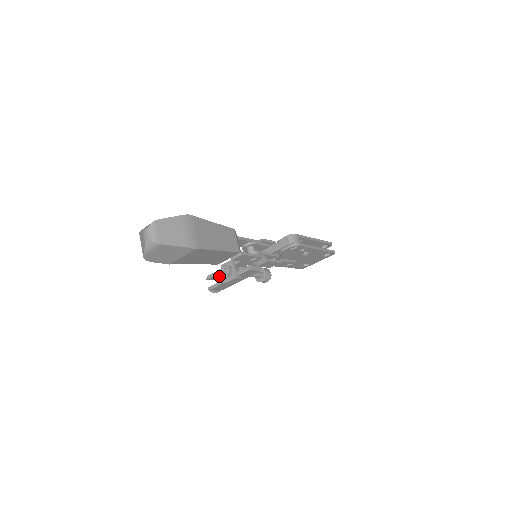
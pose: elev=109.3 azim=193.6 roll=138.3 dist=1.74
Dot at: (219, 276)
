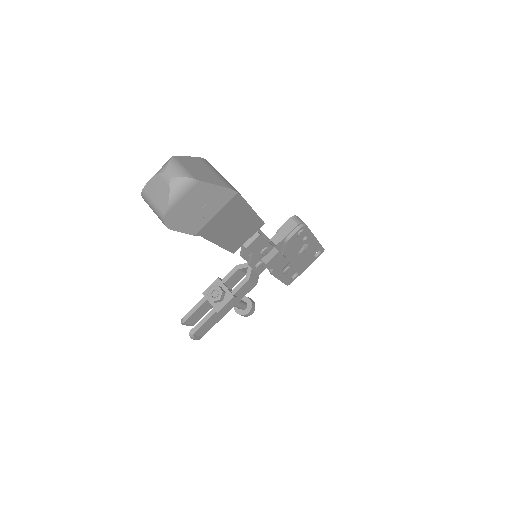
Dot at: (198, 314)
